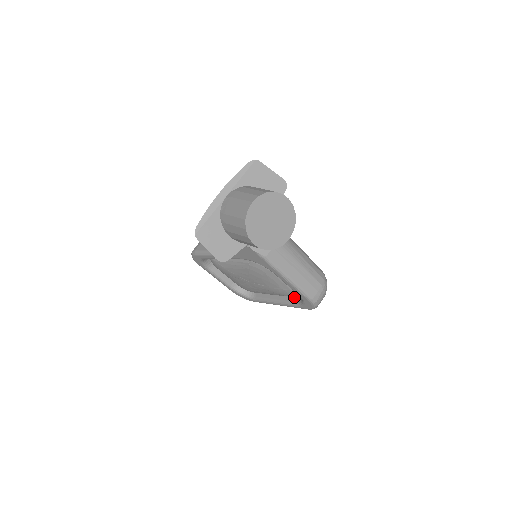
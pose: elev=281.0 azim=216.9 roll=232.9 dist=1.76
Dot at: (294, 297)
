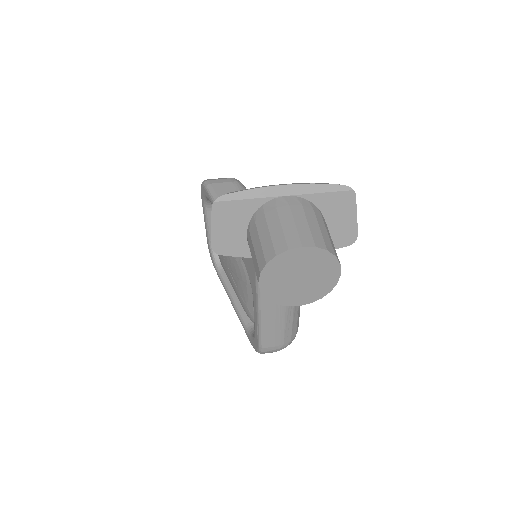
Dot at: occluded
